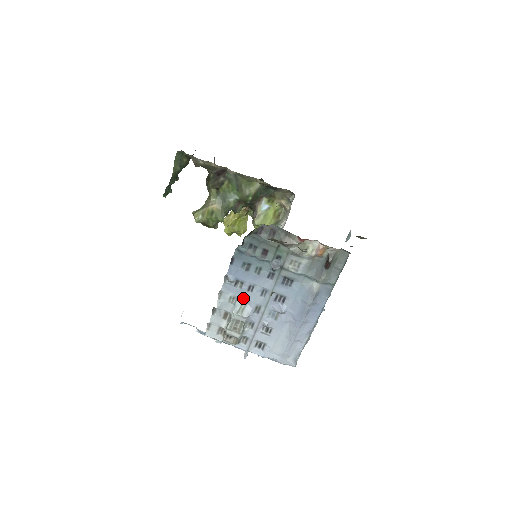
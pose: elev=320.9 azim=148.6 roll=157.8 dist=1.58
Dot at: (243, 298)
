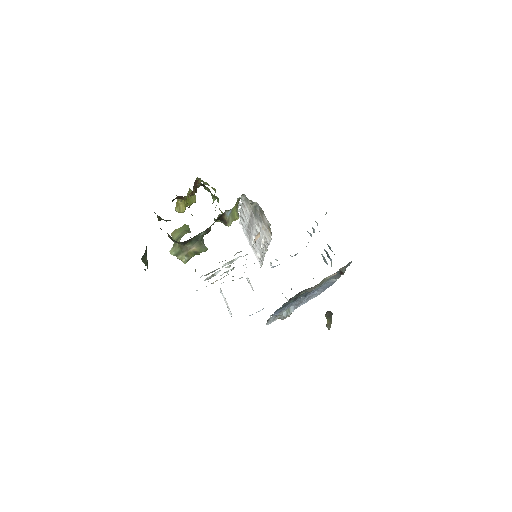
Dot at: occluded
